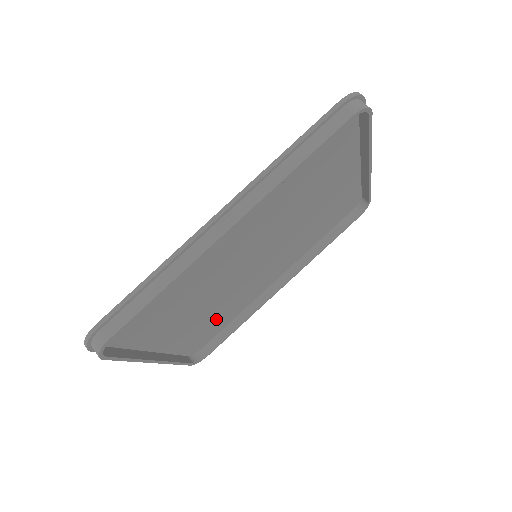
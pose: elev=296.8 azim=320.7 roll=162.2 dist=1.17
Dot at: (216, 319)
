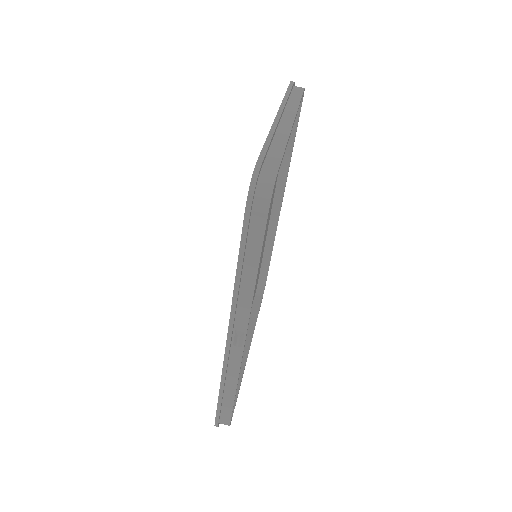
Dot at: occluded
